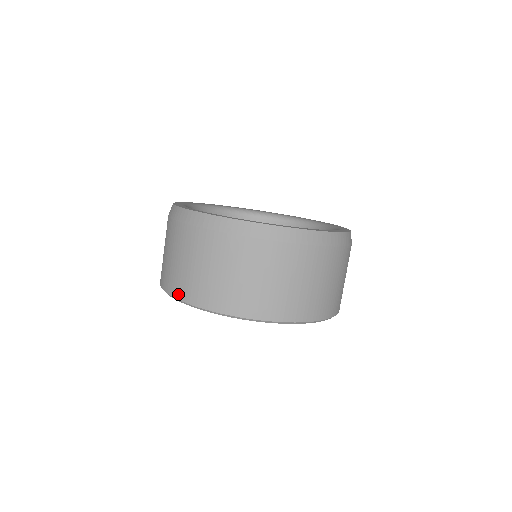
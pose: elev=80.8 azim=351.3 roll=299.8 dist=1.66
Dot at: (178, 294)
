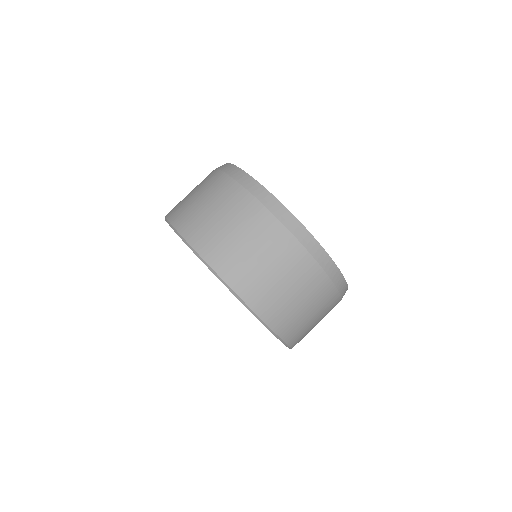
Dot at: occluded
